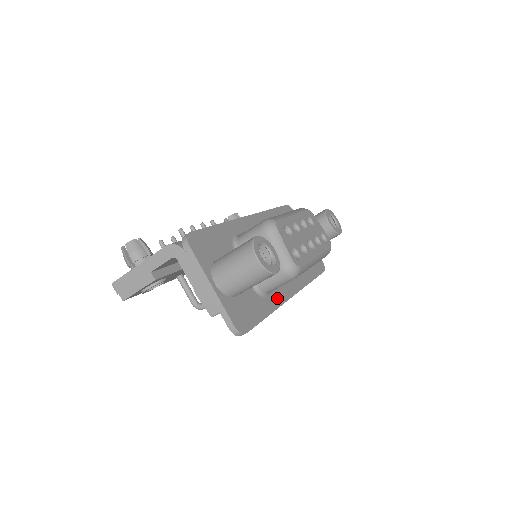
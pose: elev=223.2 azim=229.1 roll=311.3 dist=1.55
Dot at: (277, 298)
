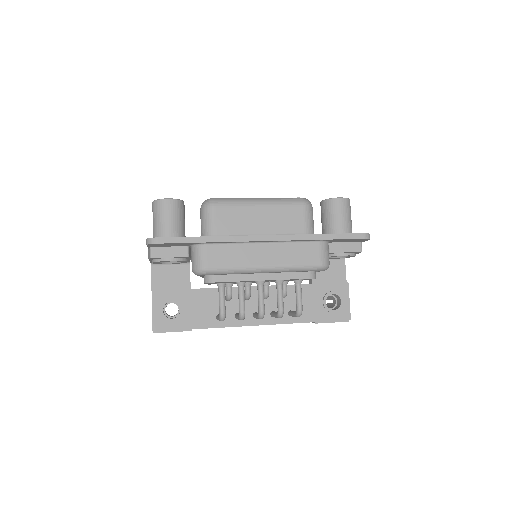
Dot at: occluded
